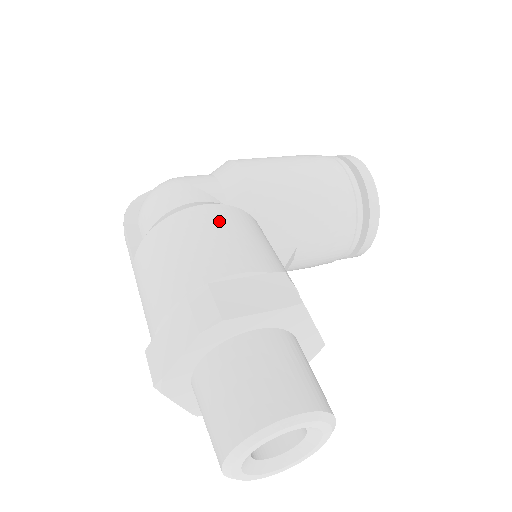
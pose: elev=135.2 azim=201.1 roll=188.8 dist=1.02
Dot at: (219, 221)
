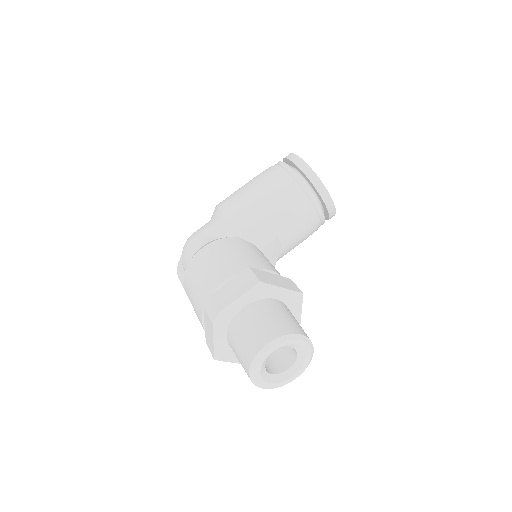
Dot at: (211, 255)
